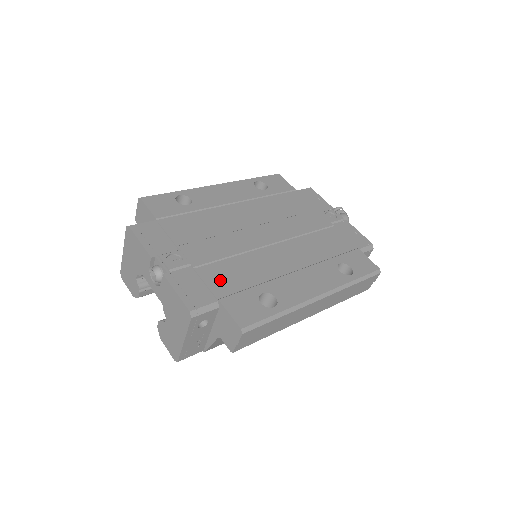
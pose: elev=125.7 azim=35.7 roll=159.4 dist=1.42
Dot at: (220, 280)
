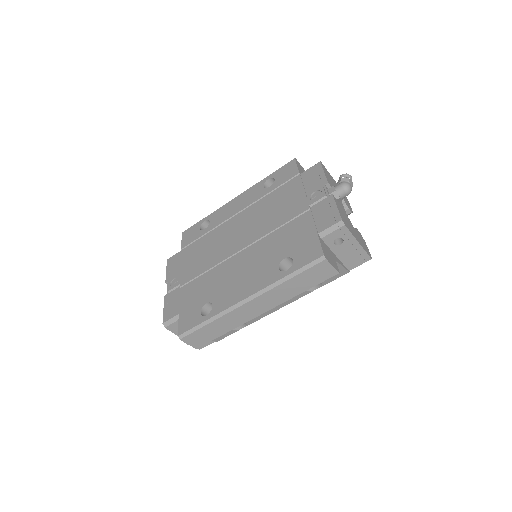
Dot at: (189, 295)
